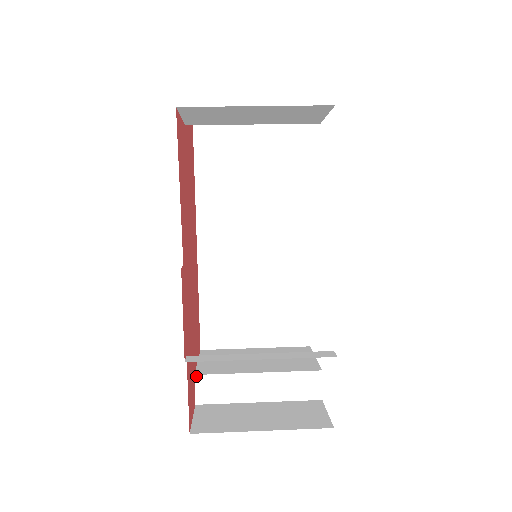
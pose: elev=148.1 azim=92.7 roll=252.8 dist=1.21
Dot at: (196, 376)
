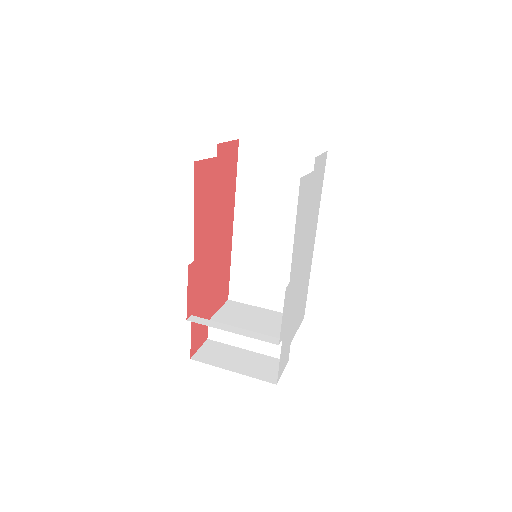
Dot at: occluded
